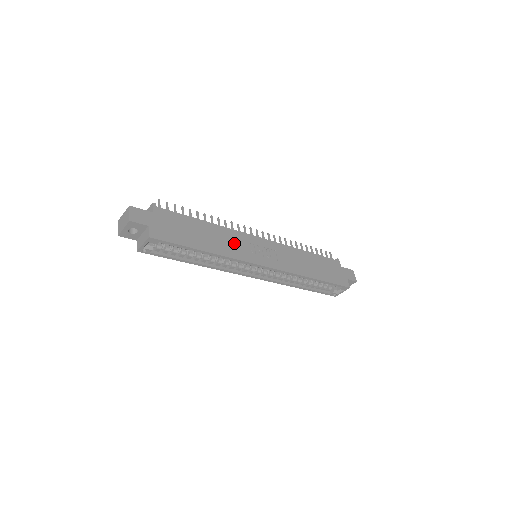
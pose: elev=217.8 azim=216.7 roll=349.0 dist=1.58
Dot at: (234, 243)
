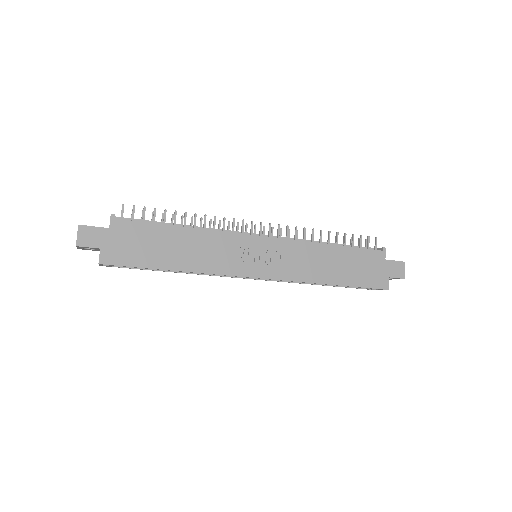
Dot at: (218, 252)
